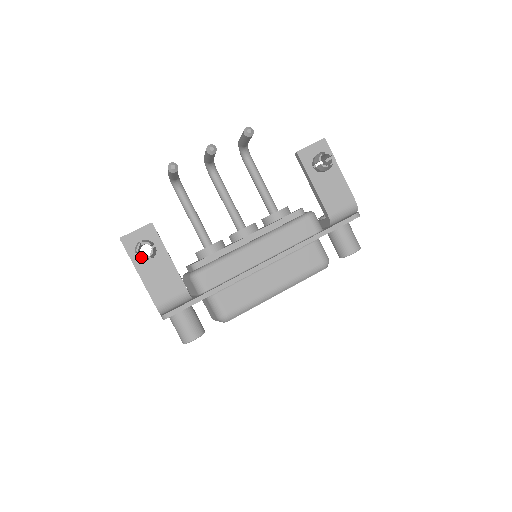
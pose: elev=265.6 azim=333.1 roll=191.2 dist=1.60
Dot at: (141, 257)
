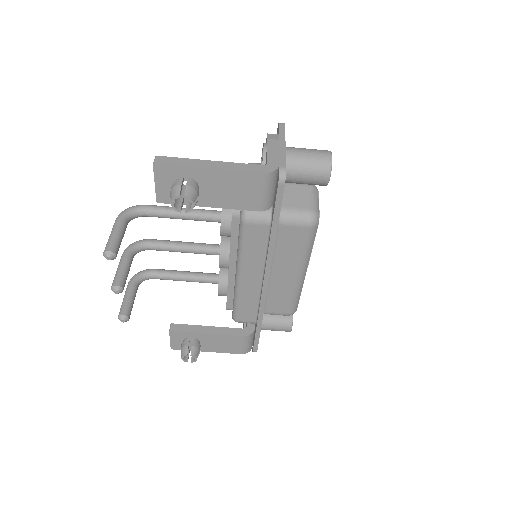
Dot at: occluded
